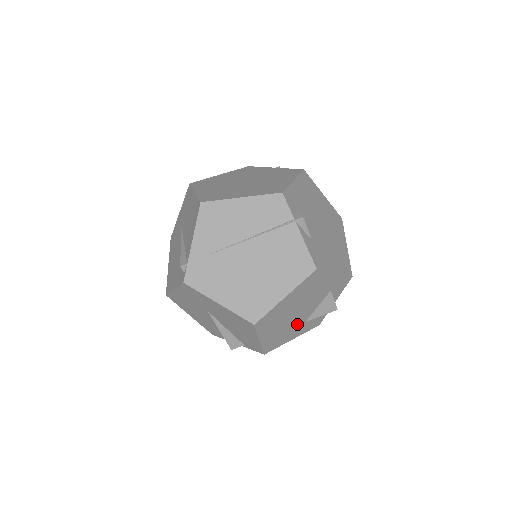
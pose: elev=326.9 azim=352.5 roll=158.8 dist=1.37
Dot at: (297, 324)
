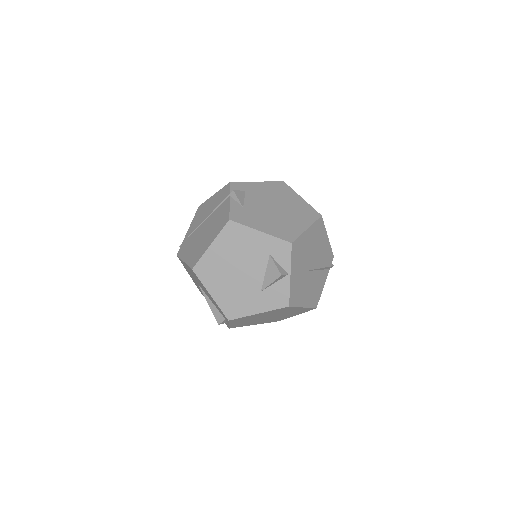
Dot at: (251, 291)
